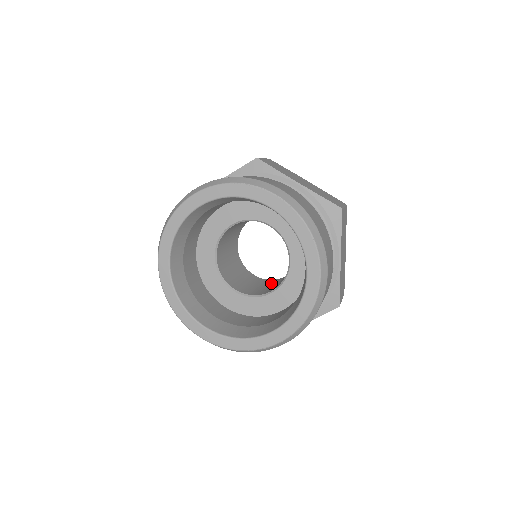
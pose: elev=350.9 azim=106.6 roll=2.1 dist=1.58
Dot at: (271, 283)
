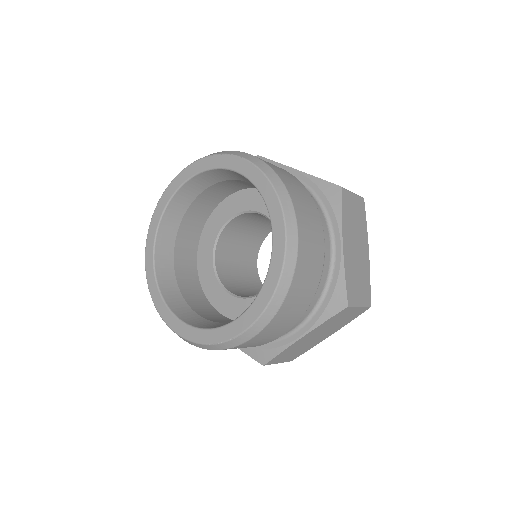
Dot at: occluded
